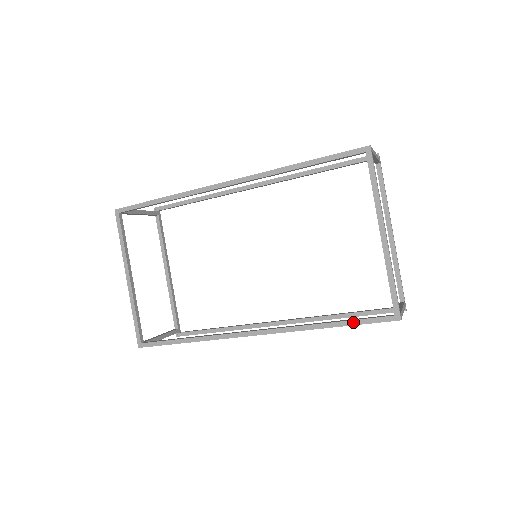
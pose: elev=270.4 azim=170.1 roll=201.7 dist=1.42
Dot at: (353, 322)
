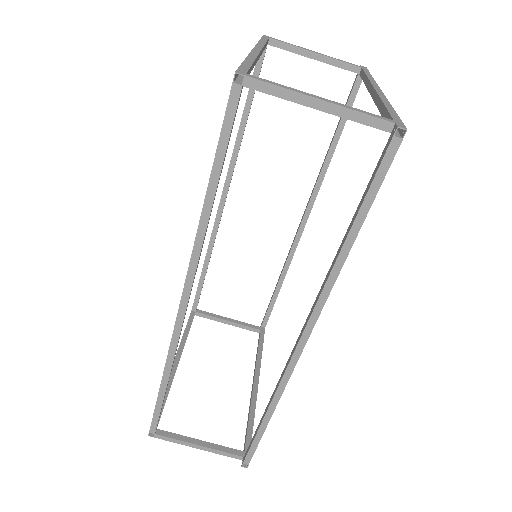
Dot at: (215, 155)
